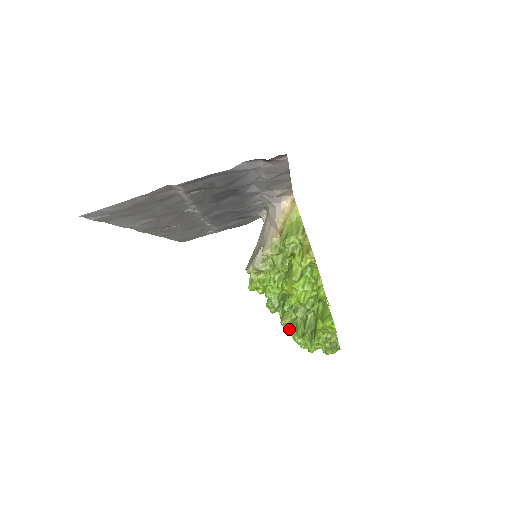
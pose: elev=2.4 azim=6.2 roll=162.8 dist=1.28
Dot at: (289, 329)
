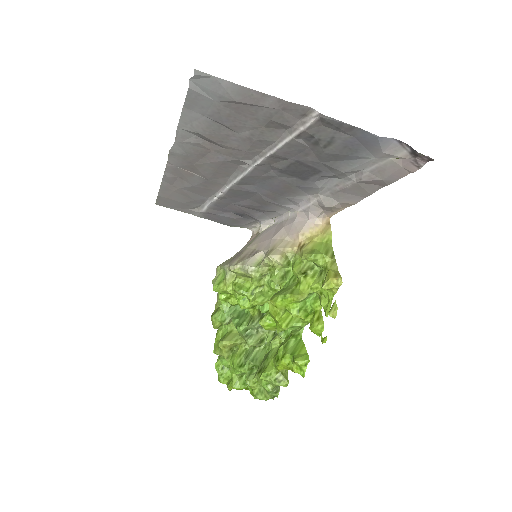
Dot at: (224, 353)
